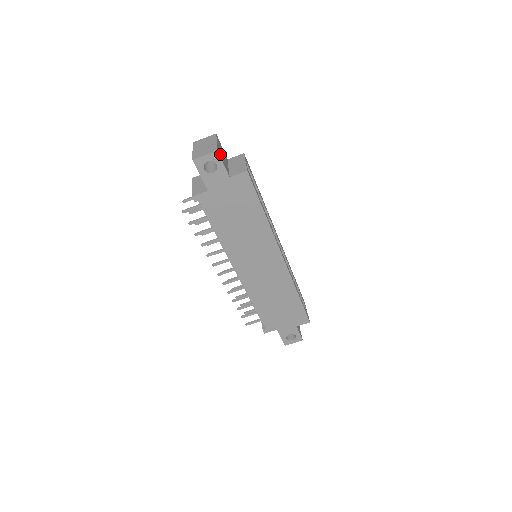
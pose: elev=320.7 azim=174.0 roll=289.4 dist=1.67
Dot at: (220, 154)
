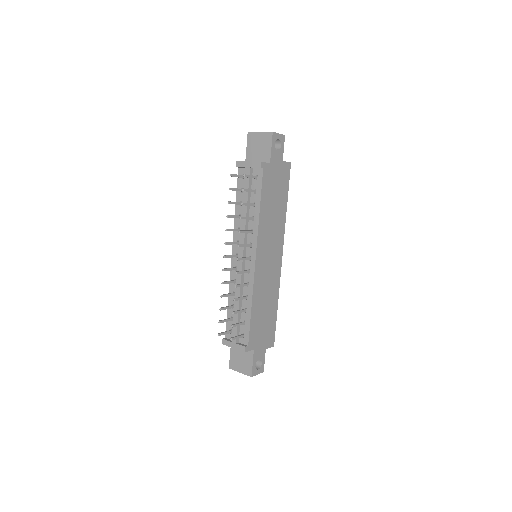
Dot at: occluded
